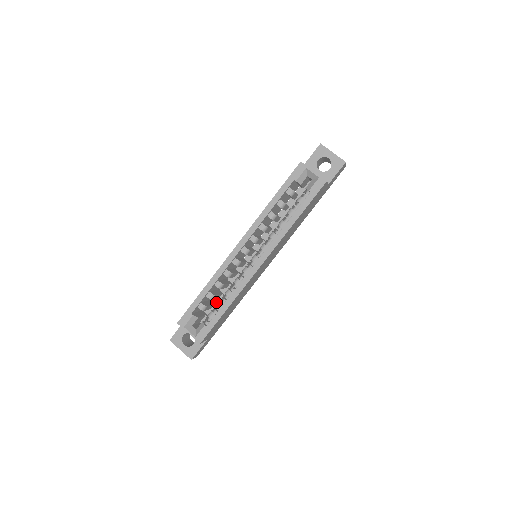
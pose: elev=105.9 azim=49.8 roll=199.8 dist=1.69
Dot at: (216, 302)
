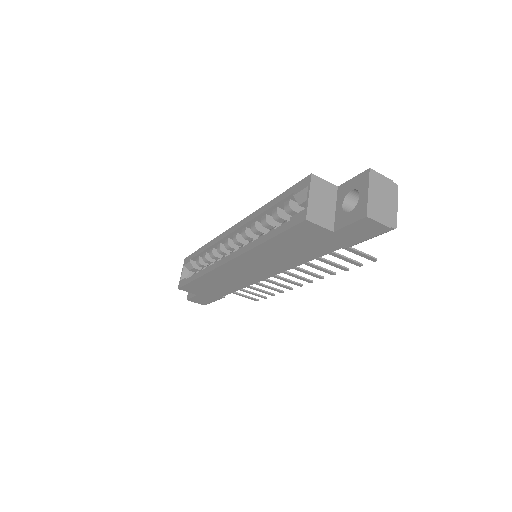
Dot at: occluded
